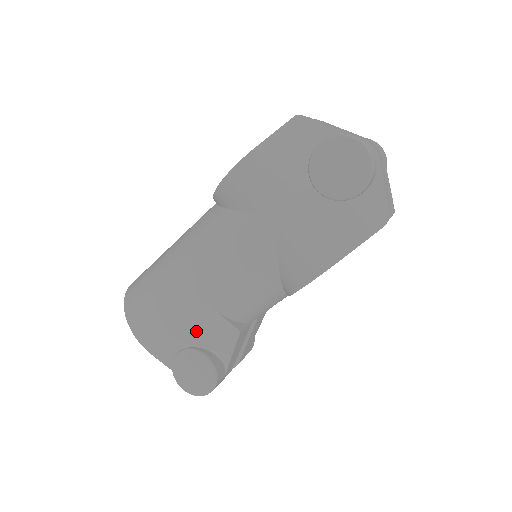
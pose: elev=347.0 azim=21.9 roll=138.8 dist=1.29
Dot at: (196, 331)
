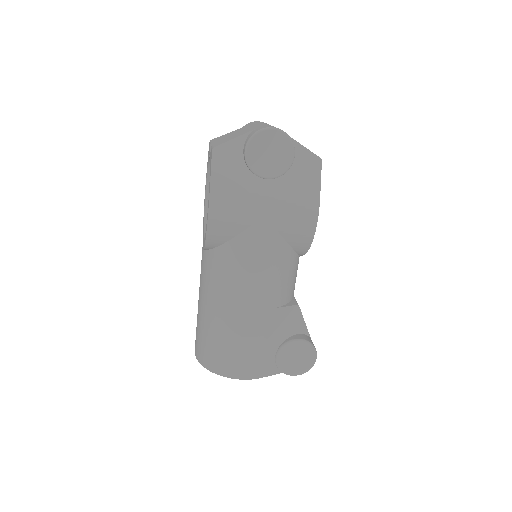
Dot at: (274, 333)
